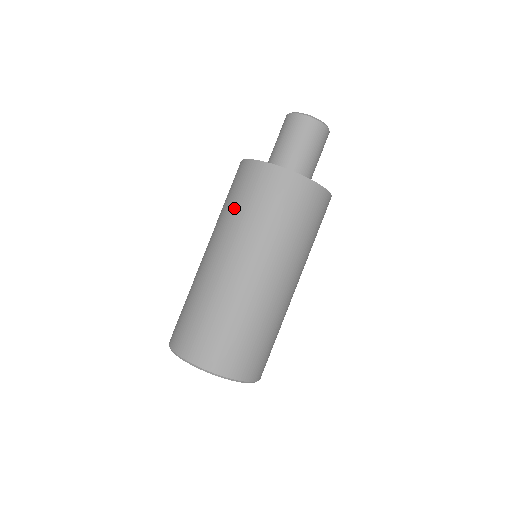
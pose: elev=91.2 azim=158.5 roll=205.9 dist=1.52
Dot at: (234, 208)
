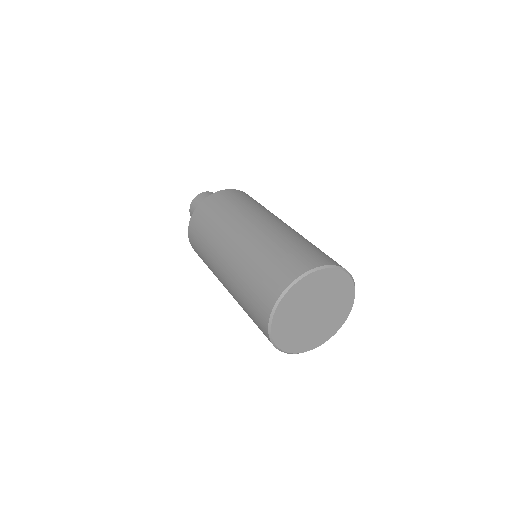
Dot at: (204, 244)
